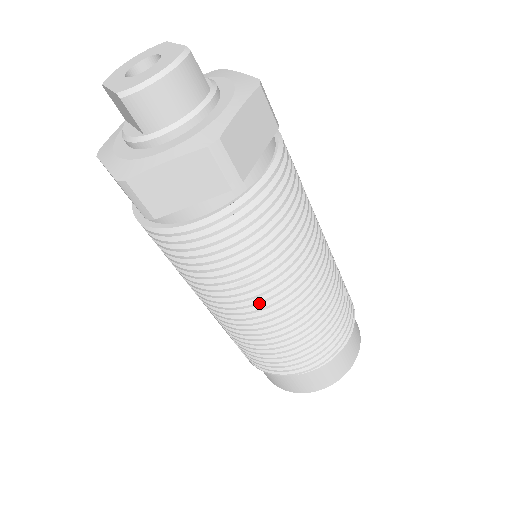
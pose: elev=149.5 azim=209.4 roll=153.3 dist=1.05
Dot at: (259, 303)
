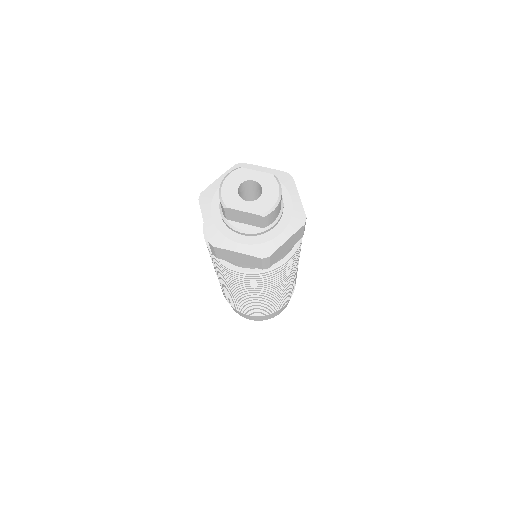
Dot at: (289, 281)
